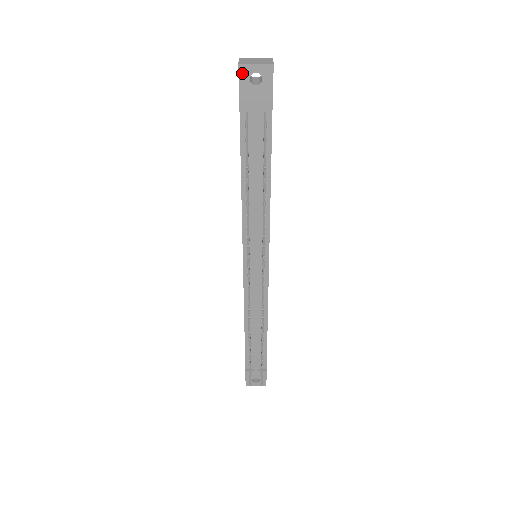
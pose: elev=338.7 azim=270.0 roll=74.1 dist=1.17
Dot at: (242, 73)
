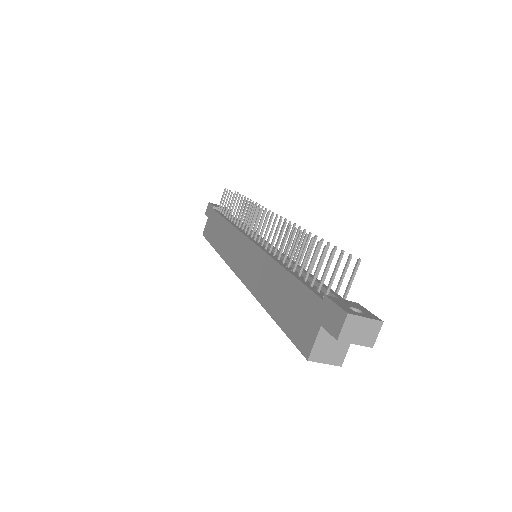
Dot at: occluded
